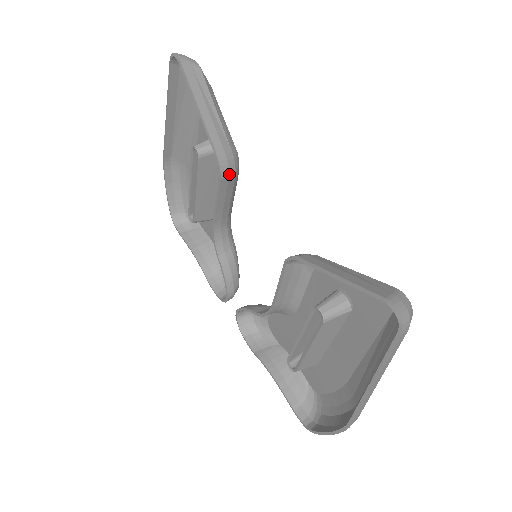
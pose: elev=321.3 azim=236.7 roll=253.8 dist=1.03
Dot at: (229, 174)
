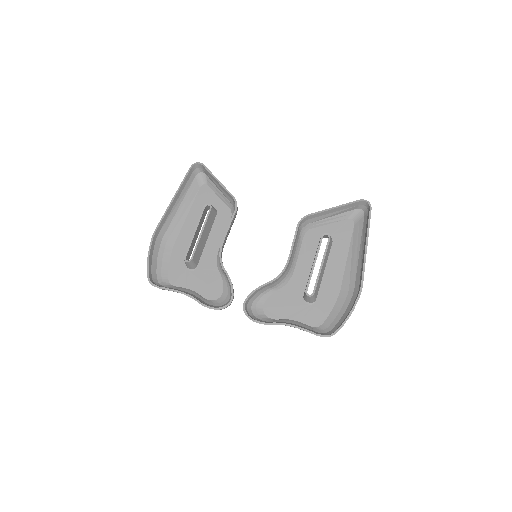
Dot at: occluded
